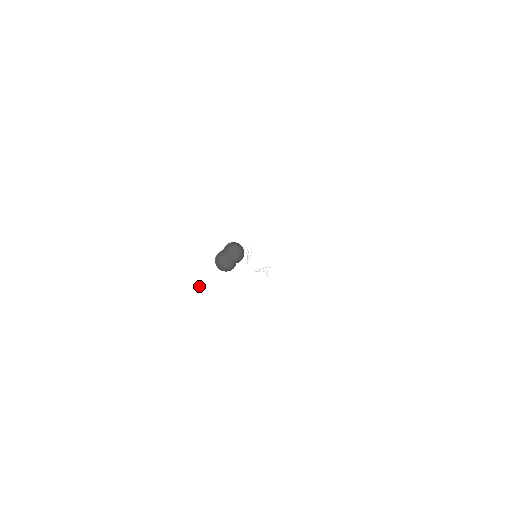
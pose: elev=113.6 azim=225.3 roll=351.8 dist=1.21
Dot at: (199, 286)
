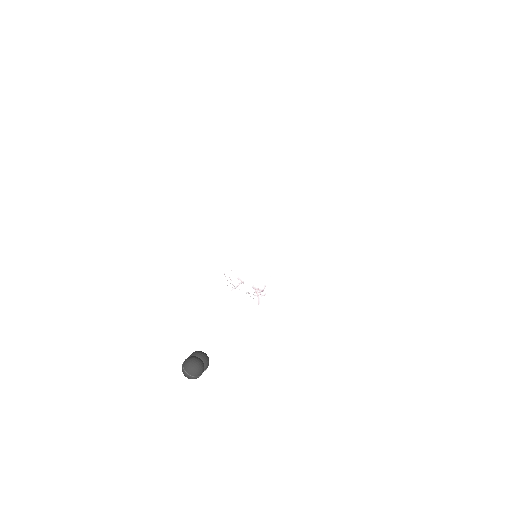
Dot at: (233, 234)
